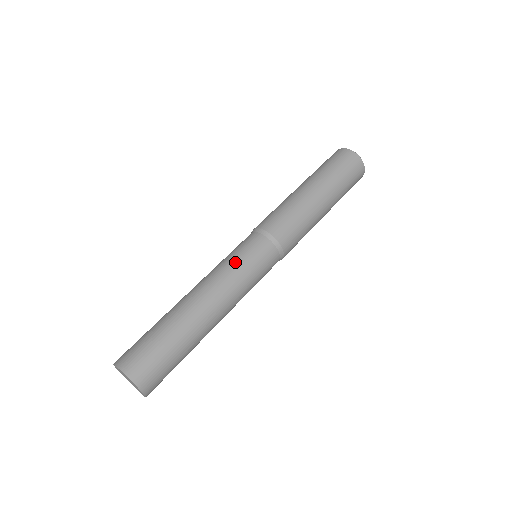
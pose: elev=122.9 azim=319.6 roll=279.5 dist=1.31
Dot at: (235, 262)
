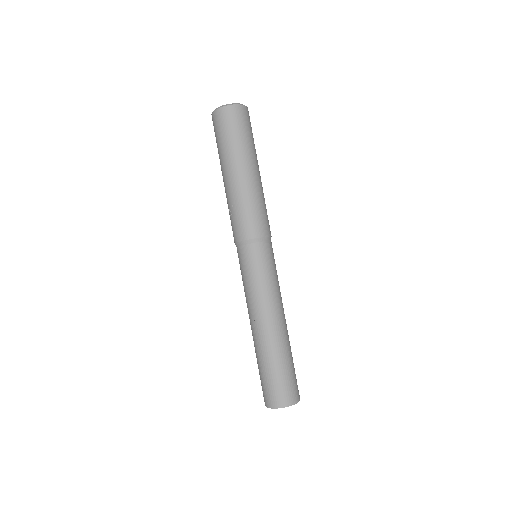
Dot at: (272, 279)
